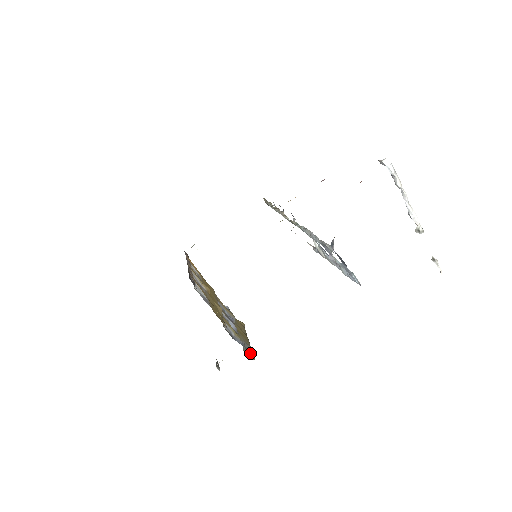
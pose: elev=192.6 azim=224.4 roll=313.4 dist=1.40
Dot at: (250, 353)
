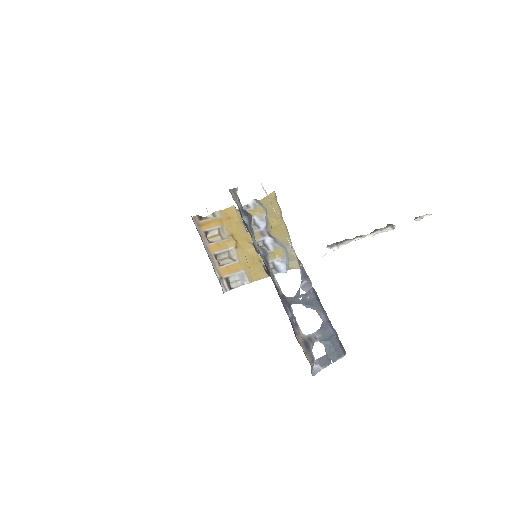
Dot at: (294, 261)
